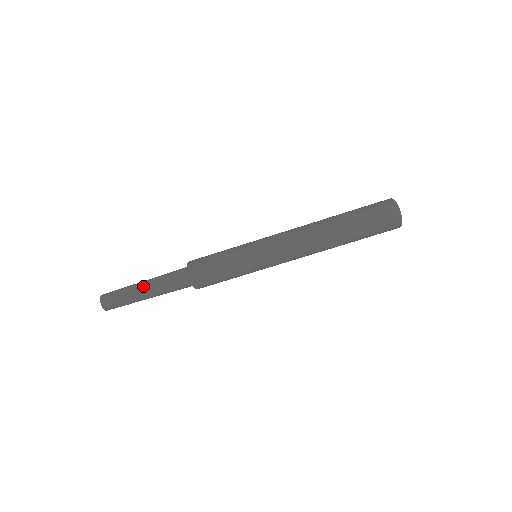
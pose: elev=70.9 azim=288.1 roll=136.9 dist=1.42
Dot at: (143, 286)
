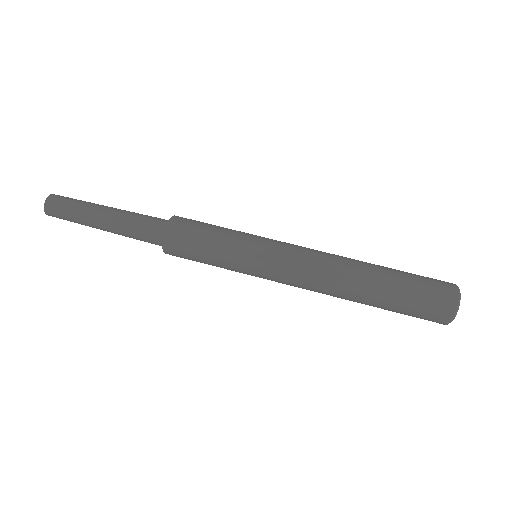
Dot at: (110, 207)
